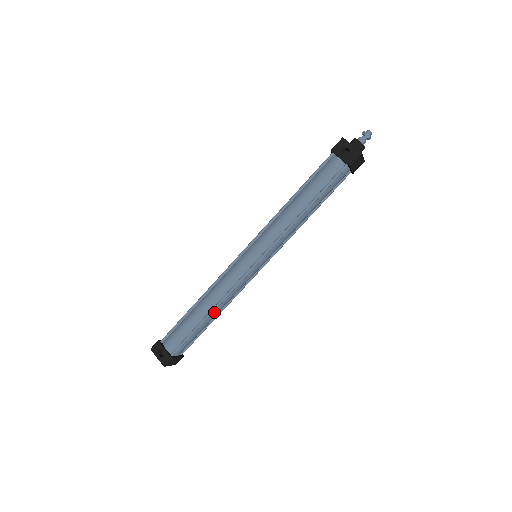
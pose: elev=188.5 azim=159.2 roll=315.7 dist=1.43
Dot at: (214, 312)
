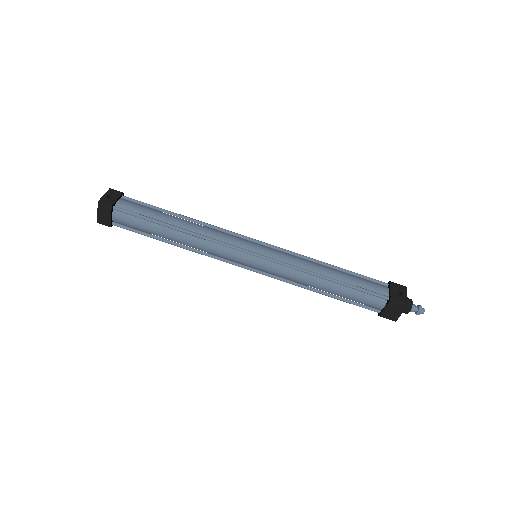
Dot at: (181, 234)
